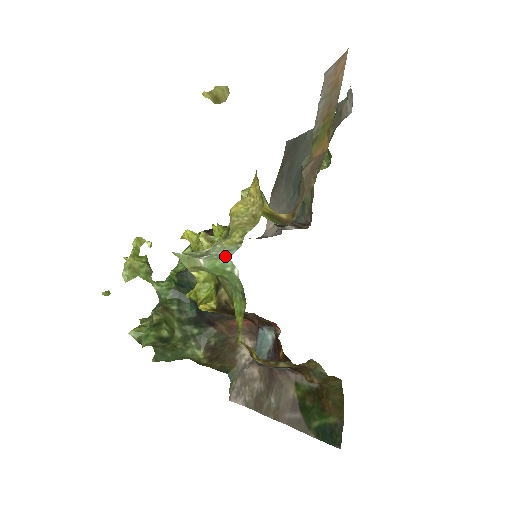
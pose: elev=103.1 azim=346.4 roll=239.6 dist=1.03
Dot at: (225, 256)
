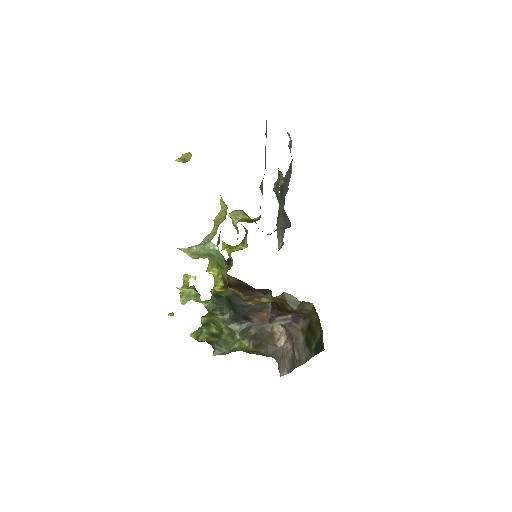
Dot at: (208, 241)
